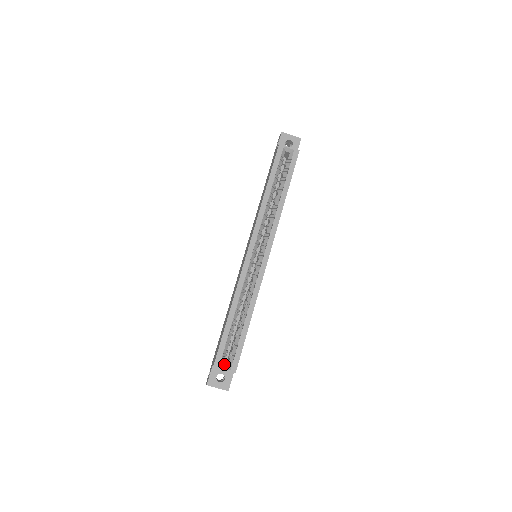
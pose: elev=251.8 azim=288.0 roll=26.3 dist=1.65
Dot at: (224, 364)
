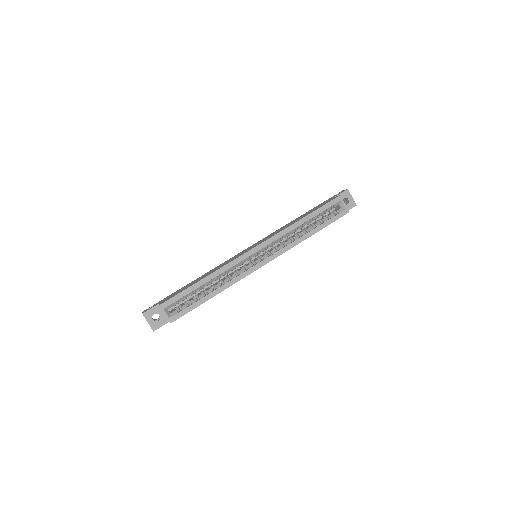
Dot at: occluded
